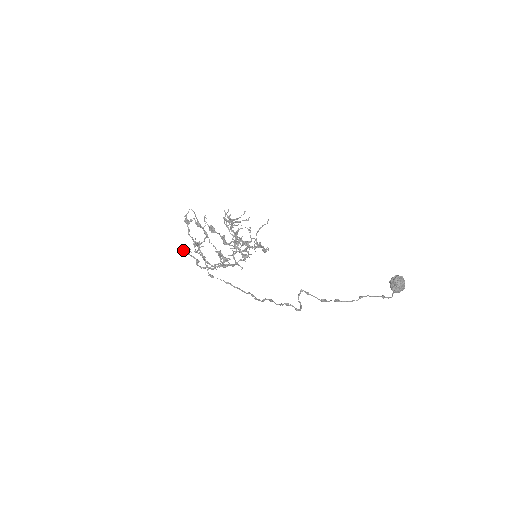
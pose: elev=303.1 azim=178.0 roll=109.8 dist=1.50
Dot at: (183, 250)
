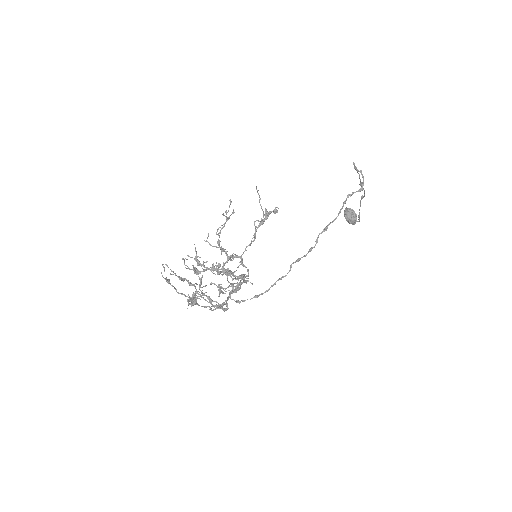
Dot at: (192, 300)
